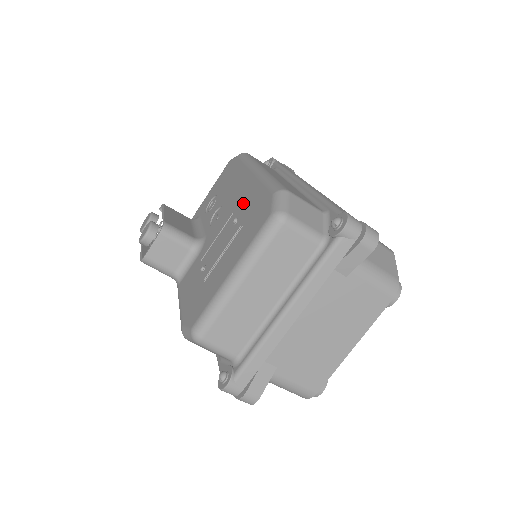
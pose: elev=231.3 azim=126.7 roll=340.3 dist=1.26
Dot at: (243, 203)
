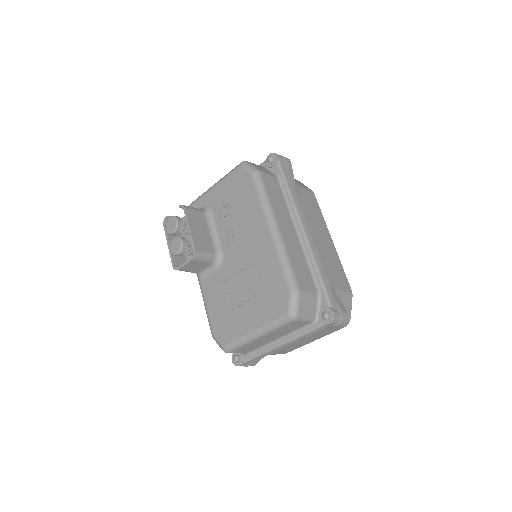
Dot at: (262, 263)
